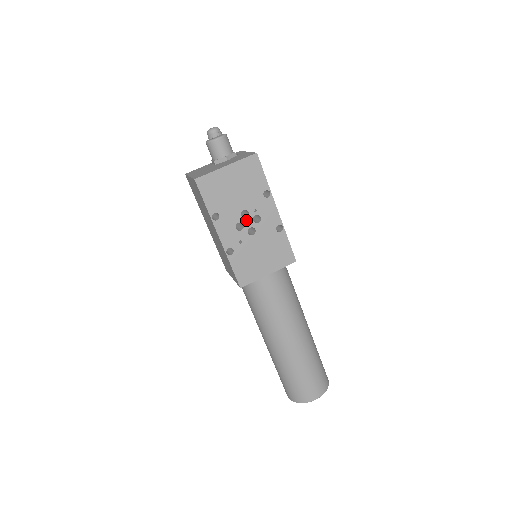
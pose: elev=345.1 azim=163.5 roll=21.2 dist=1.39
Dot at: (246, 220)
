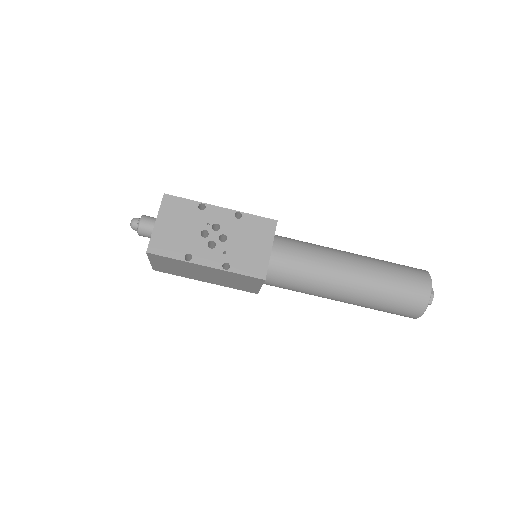
Dot at: (210, 236)
